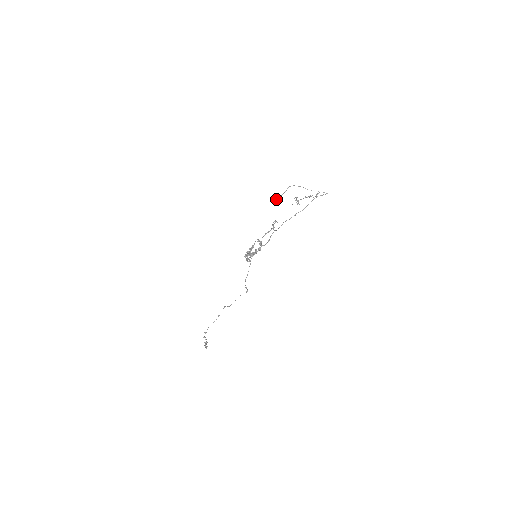
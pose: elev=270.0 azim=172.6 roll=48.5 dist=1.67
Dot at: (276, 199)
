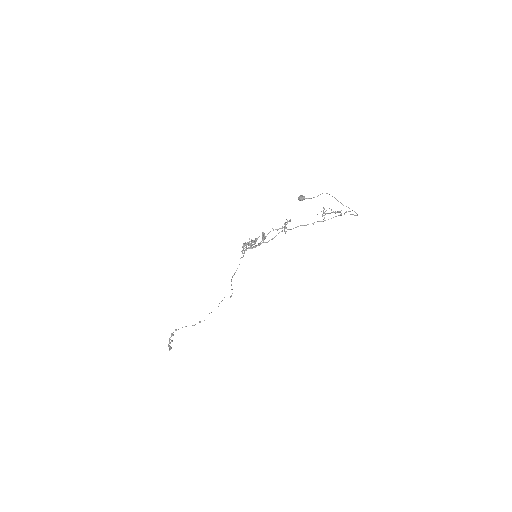
Dot at: (302, 198)
